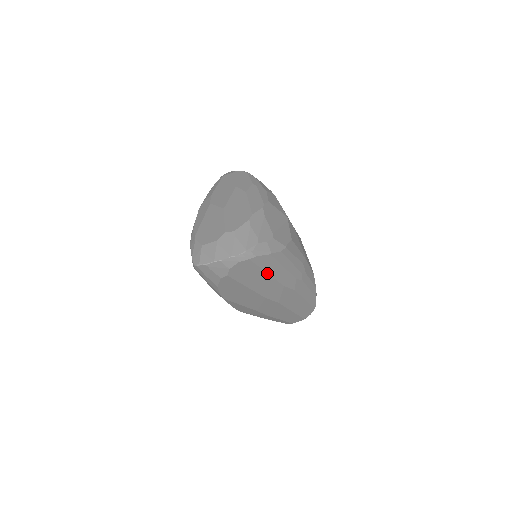
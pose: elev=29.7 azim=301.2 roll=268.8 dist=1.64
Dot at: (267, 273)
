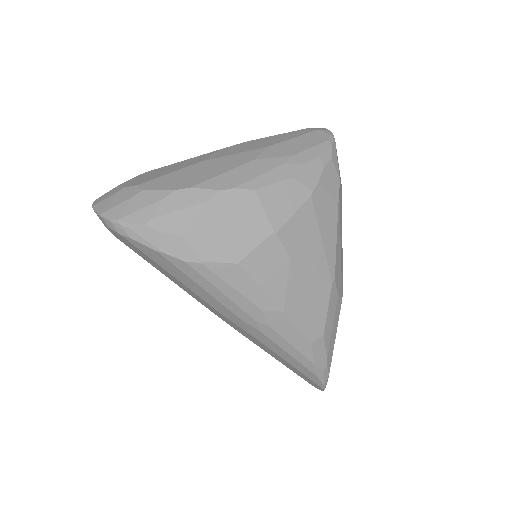
Dot at: (172, 274)
